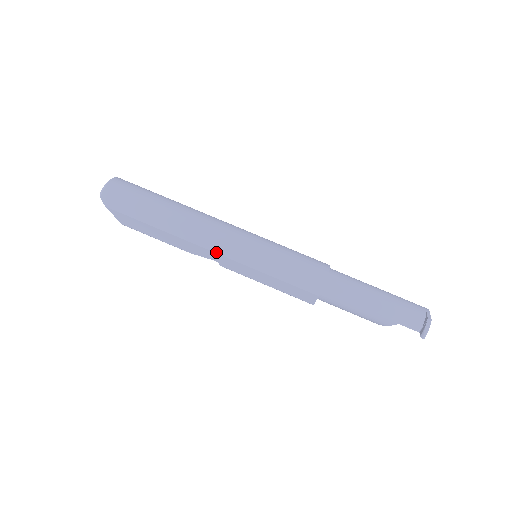
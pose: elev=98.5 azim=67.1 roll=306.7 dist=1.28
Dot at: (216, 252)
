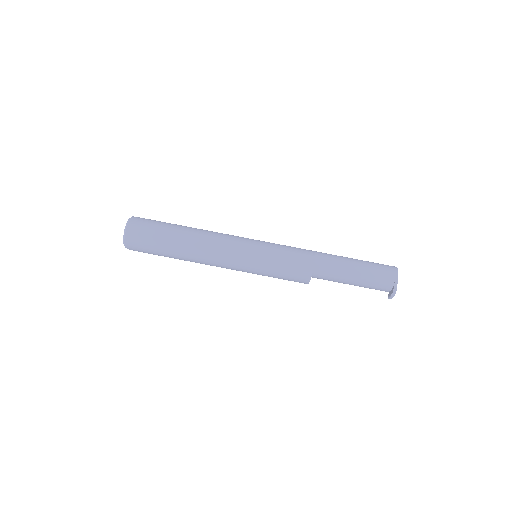
Dot at: occluded
